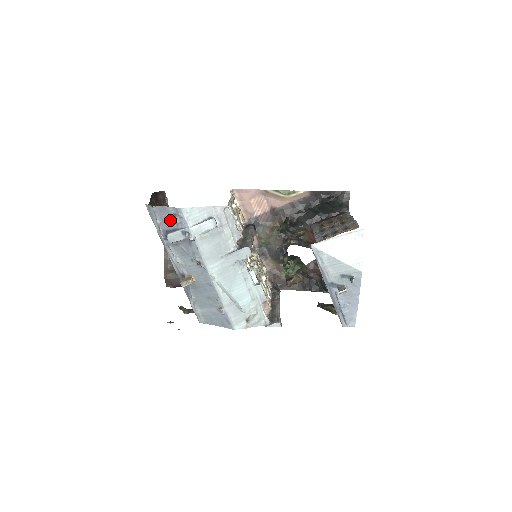
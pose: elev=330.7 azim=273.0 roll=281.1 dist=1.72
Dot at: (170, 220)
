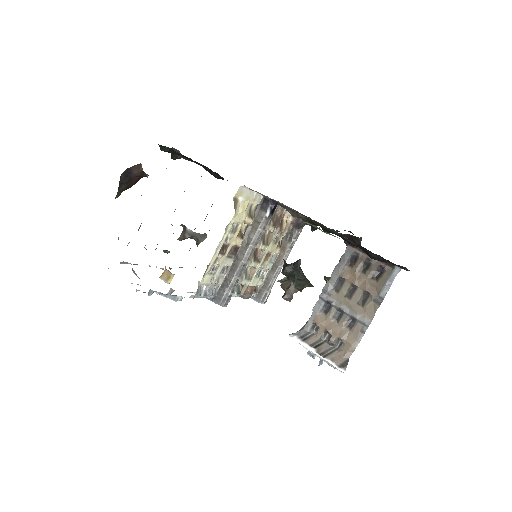
Dot at: occluded
